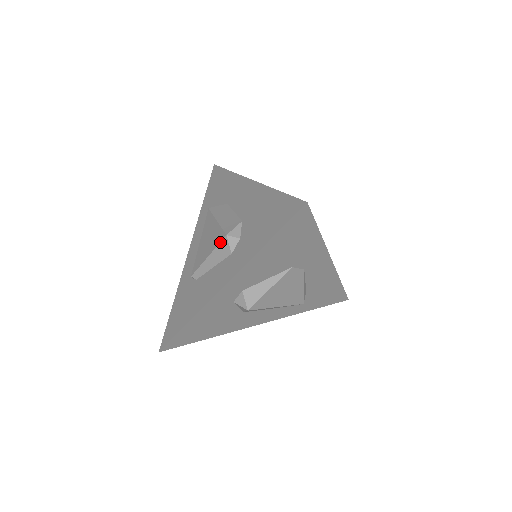
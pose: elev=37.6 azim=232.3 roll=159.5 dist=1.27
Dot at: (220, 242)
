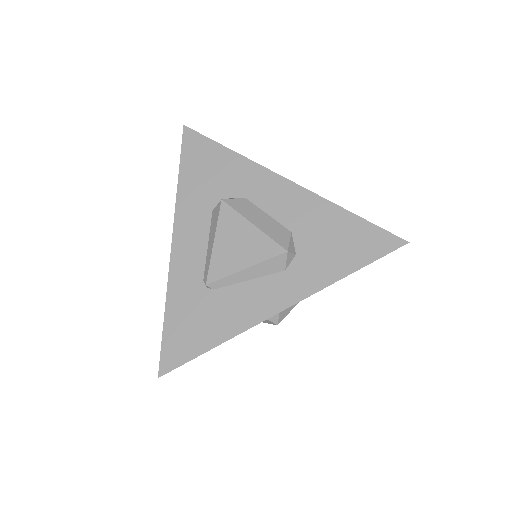
Dot at: (274, 257)
